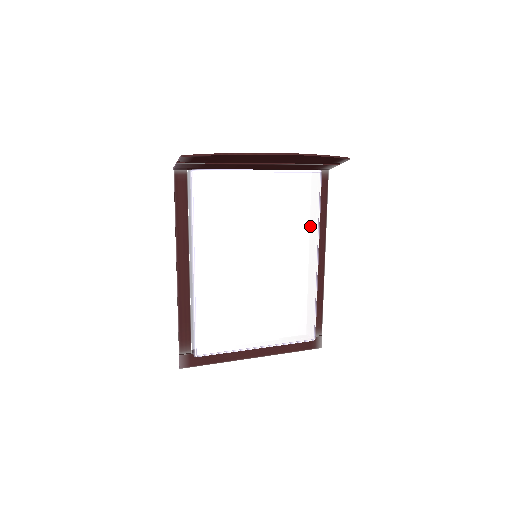
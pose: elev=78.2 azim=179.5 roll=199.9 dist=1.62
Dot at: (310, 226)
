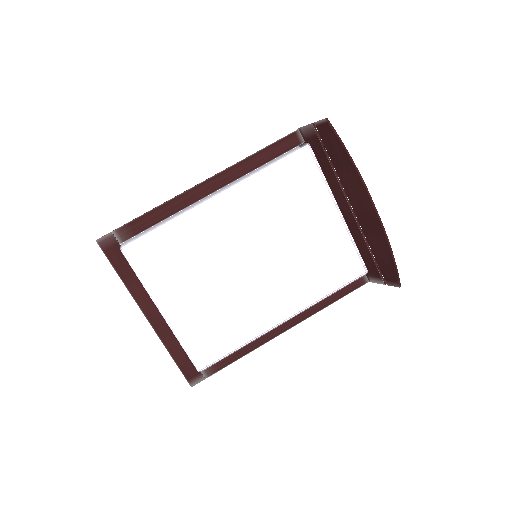
Dot at: (313, 293)
